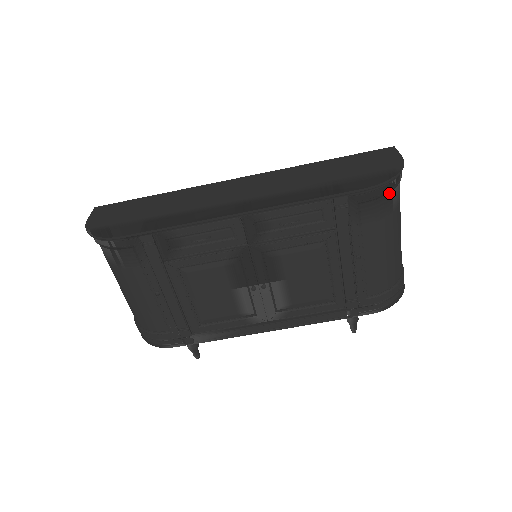
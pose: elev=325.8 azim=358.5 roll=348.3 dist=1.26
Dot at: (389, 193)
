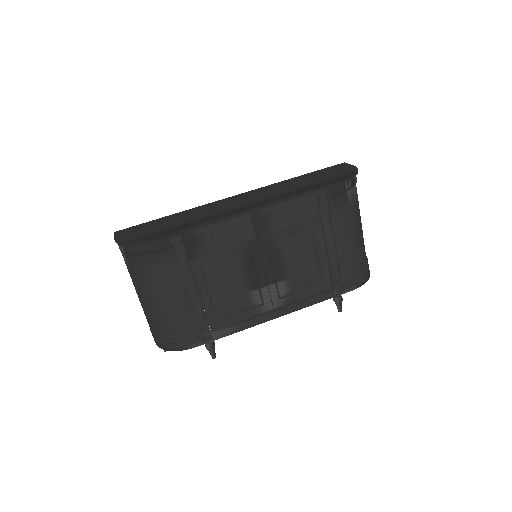
Dot at: (352, 188)
